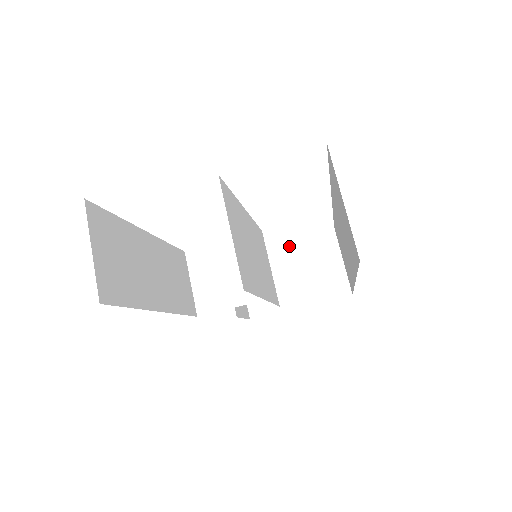
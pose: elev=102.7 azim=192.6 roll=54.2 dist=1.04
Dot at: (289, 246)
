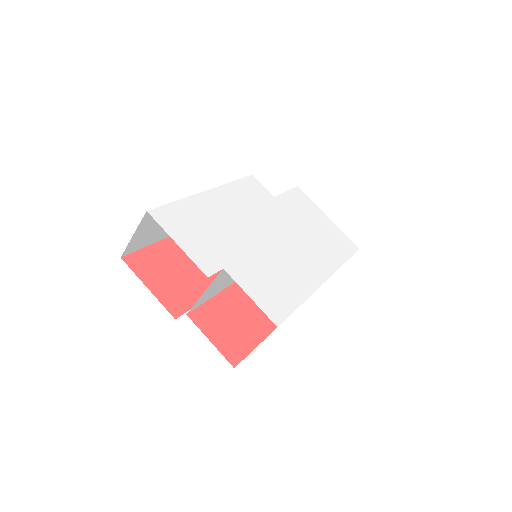
Dot at: occluded
